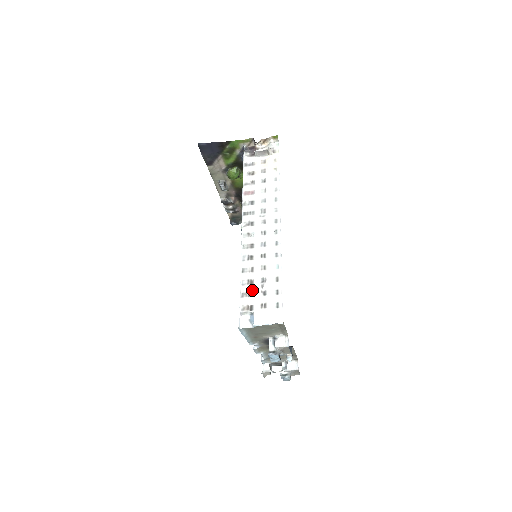
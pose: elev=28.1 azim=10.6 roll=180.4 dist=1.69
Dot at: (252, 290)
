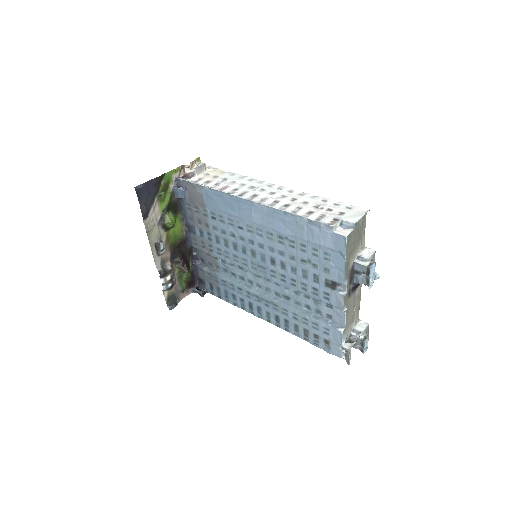
Dot at: (319, 214)
